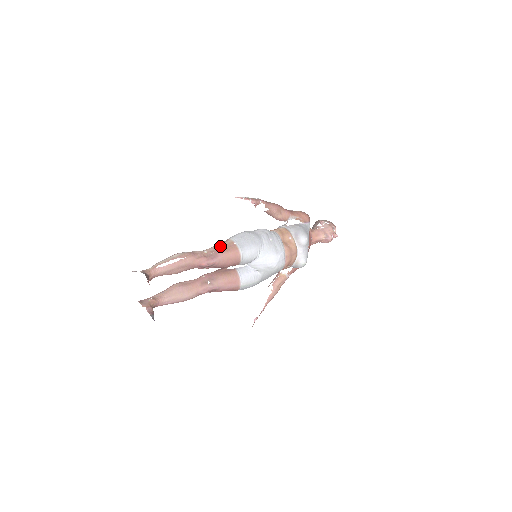
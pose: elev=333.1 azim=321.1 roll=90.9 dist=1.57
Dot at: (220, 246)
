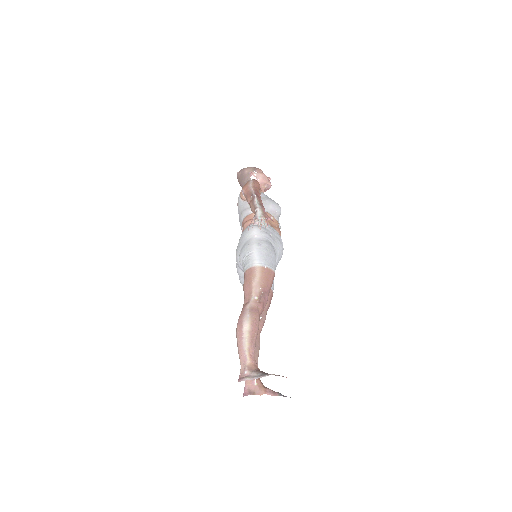
Dot at: (258, 281)
